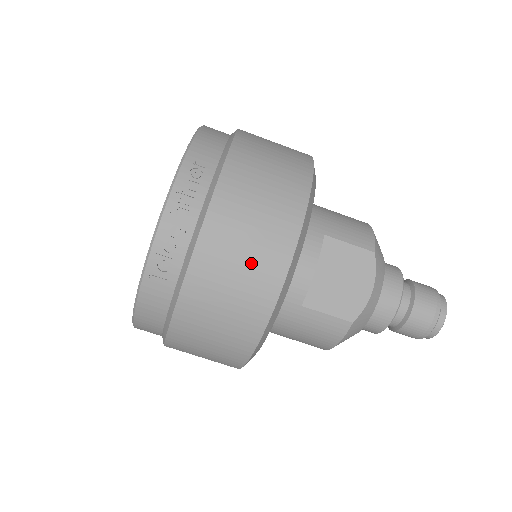
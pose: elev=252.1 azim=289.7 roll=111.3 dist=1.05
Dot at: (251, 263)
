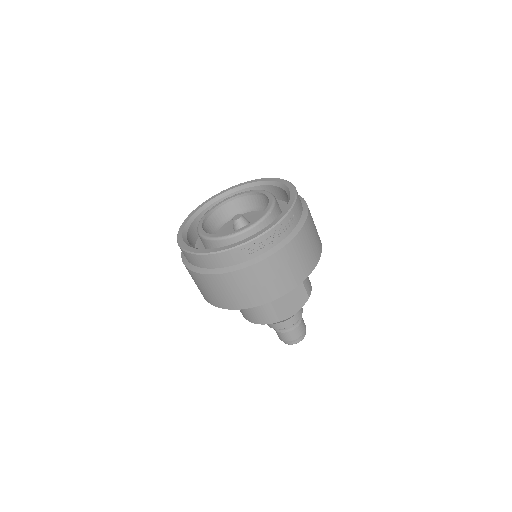
Dot at: (284, 277)
